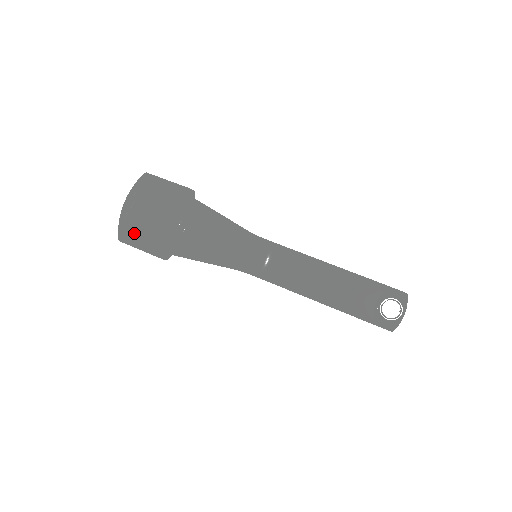
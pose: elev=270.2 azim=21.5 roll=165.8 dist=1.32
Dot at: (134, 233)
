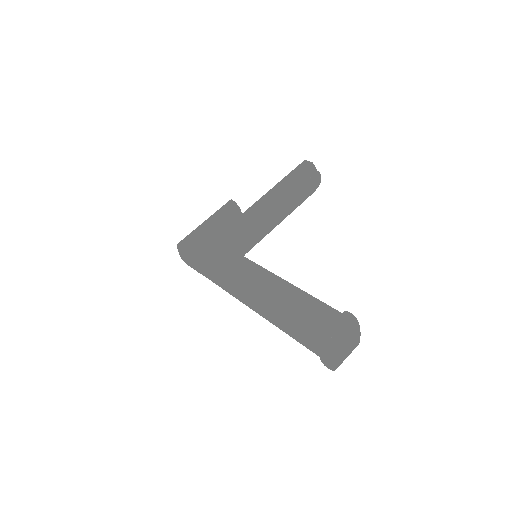
Dot at: (339, 360)
